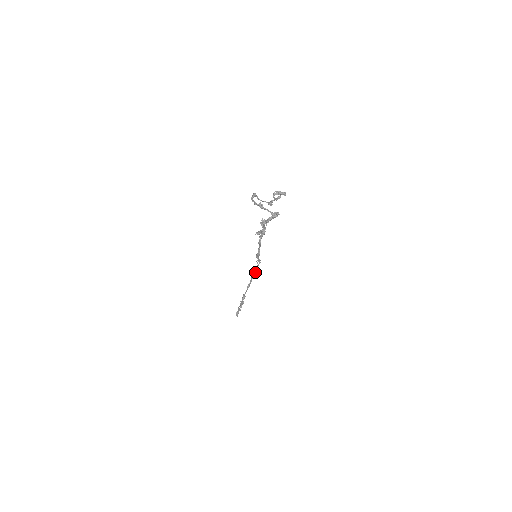
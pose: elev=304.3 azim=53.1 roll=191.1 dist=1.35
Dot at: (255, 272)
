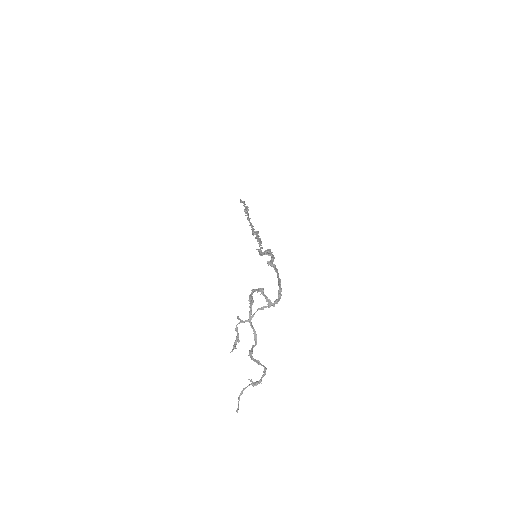
Dot at: (258, 238)
